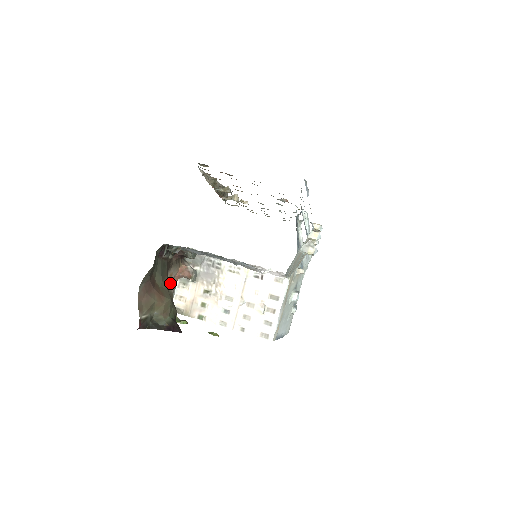
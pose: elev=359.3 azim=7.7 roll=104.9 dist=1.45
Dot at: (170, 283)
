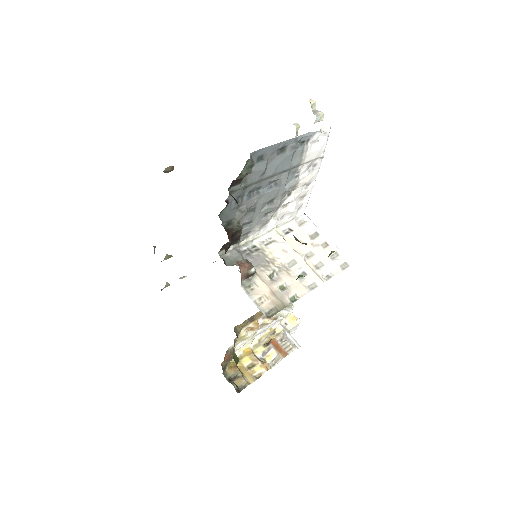
Dot at: occluded
